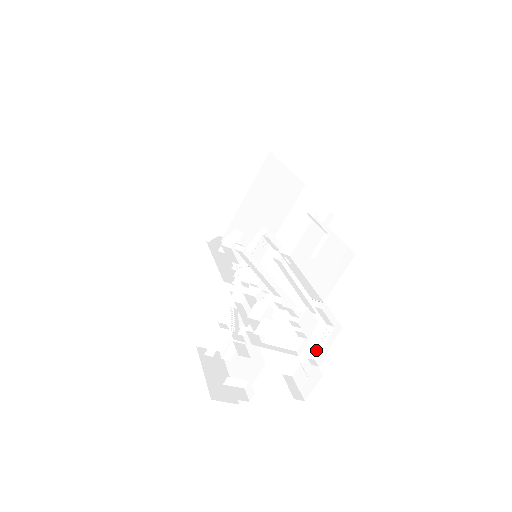
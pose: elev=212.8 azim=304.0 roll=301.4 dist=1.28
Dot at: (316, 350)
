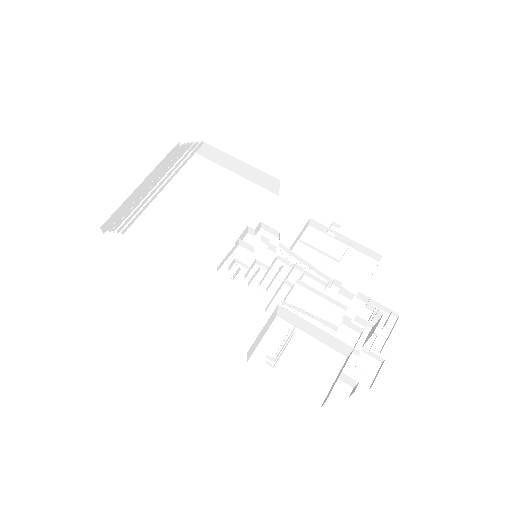
Dot at: (376, 341)
